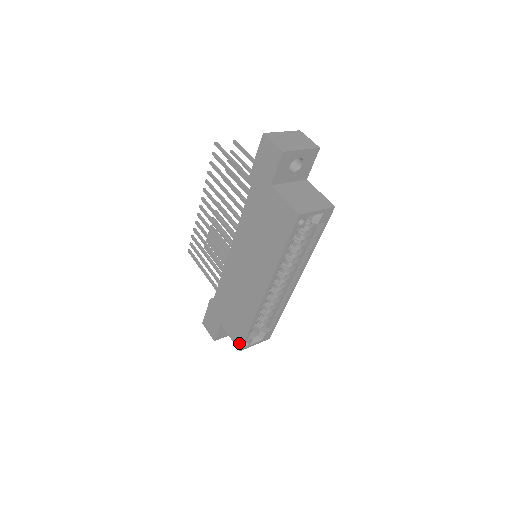
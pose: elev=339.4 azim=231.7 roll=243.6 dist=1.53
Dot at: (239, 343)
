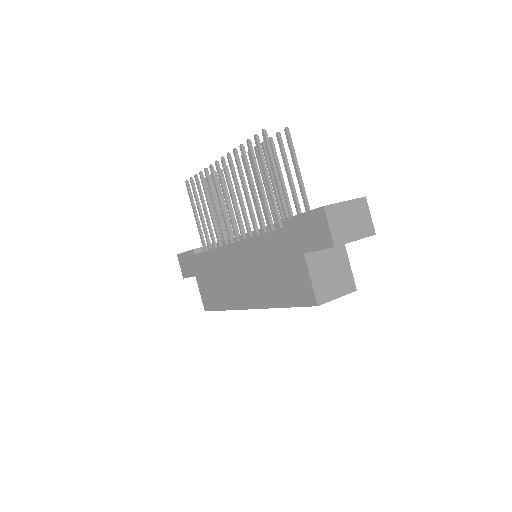
Dot at: (207, 307)
